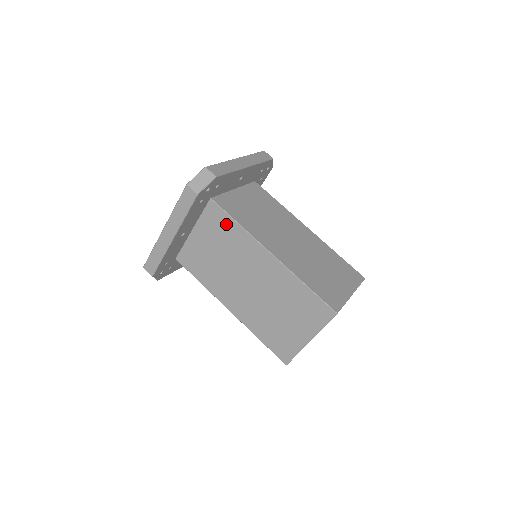
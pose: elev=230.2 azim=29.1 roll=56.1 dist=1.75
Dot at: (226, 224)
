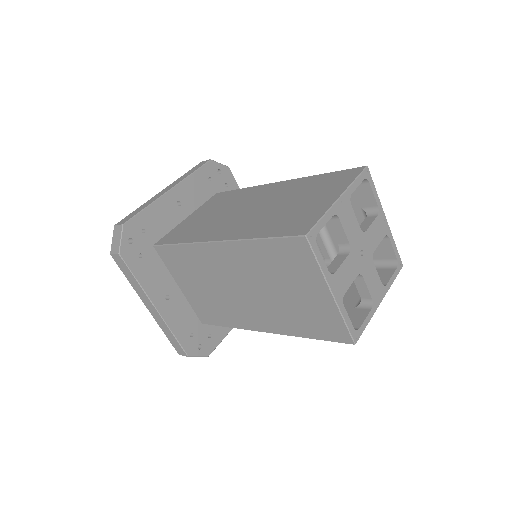
Dot at: (178, 254)
